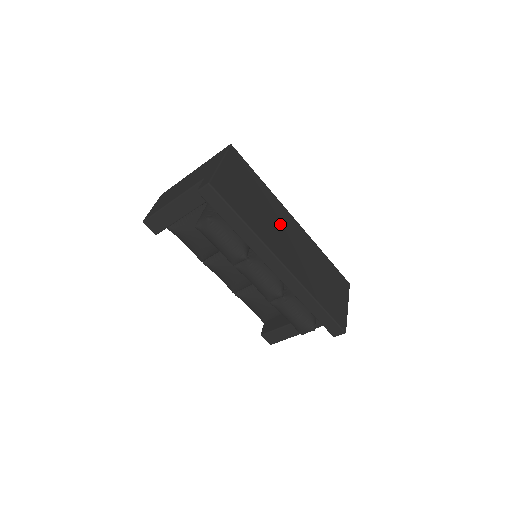
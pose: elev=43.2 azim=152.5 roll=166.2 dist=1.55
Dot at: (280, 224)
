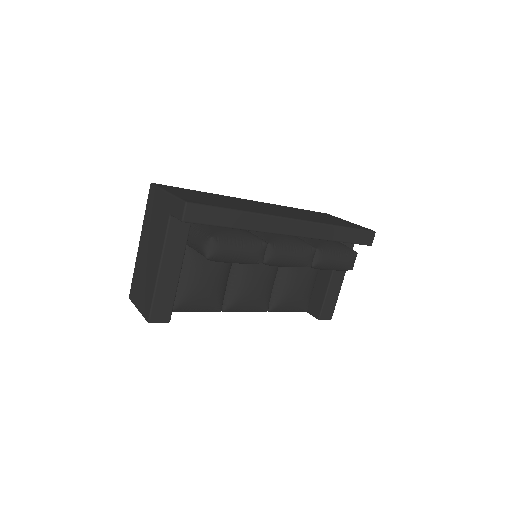
Dot at: occluded
